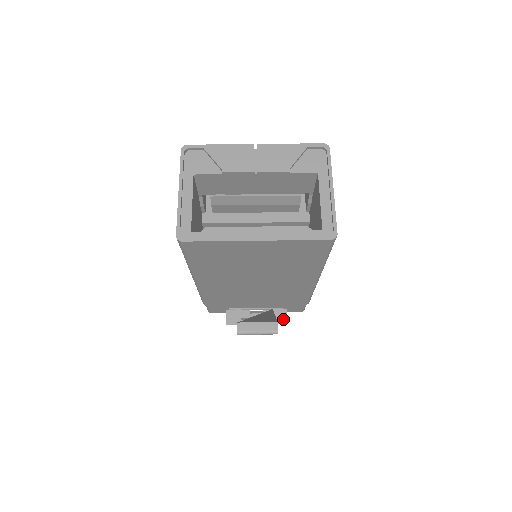
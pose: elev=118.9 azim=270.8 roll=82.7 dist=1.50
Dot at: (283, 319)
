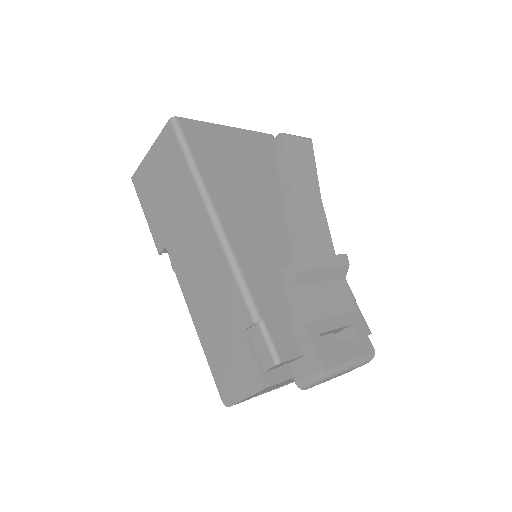
Dot at: occluded
